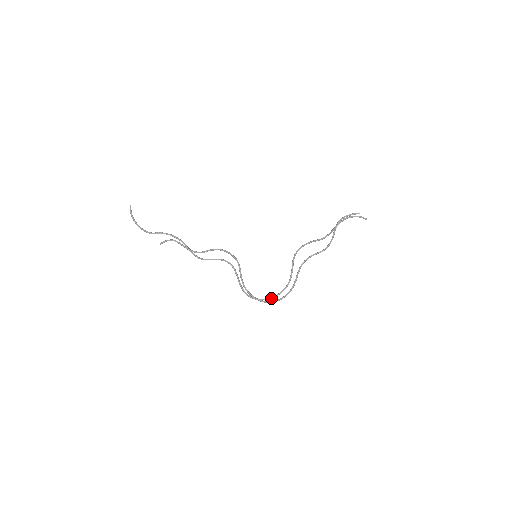
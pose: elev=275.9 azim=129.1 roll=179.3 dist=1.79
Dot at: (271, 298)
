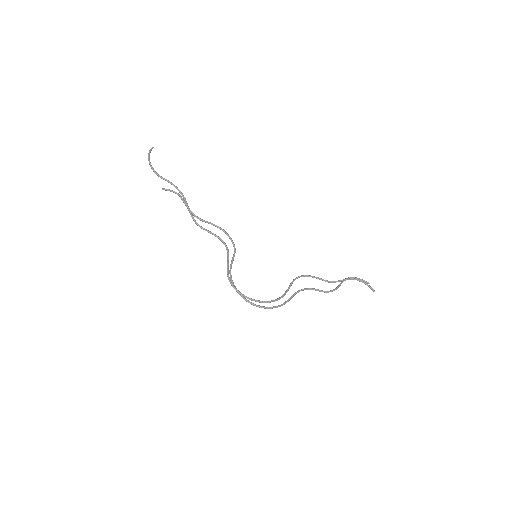
Dot at: (255, 300)
